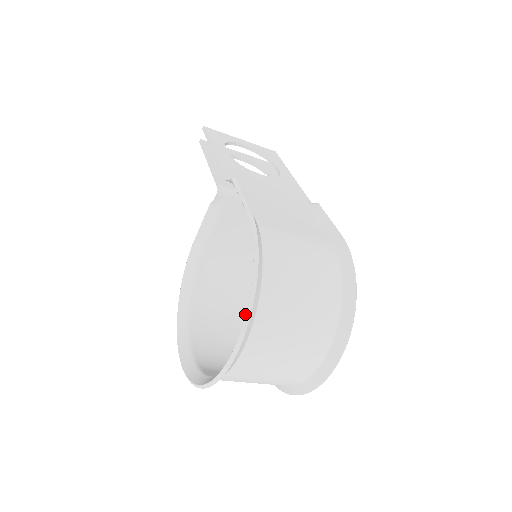
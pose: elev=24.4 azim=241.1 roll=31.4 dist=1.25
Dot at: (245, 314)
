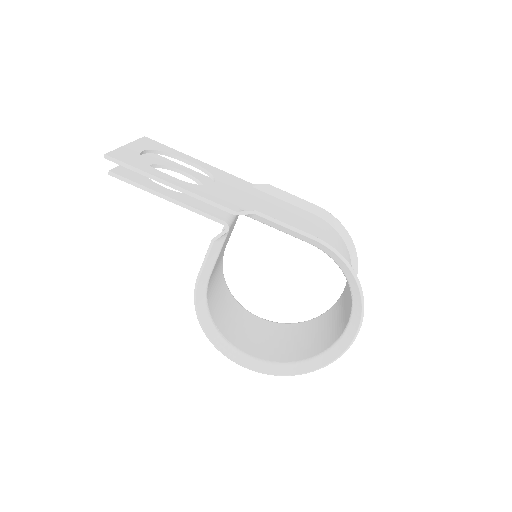
Dot at: (230, 300)
